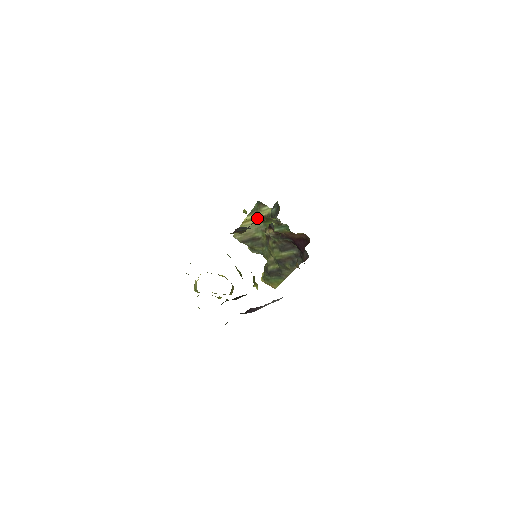
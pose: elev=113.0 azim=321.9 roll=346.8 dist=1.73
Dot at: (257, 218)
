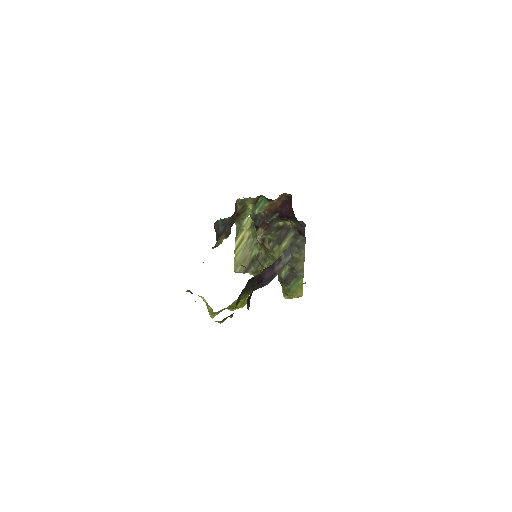
Dot at: (244, 237)
